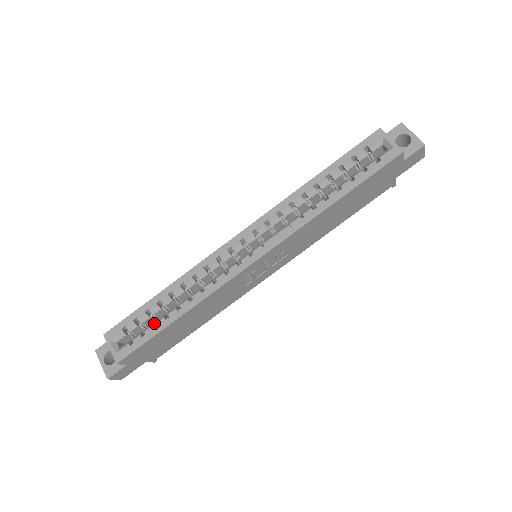
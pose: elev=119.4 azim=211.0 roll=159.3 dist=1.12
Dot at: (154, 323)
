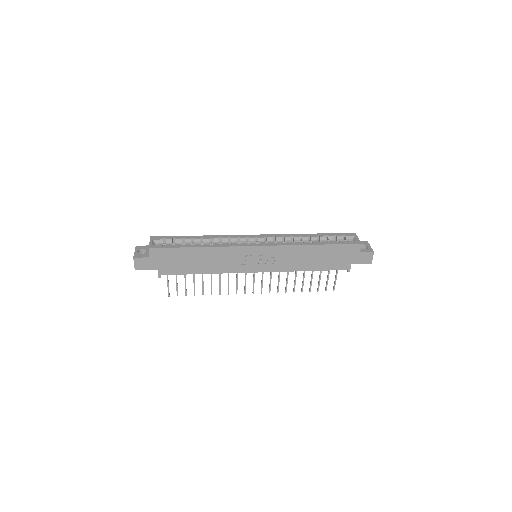
Dot at: occluded
